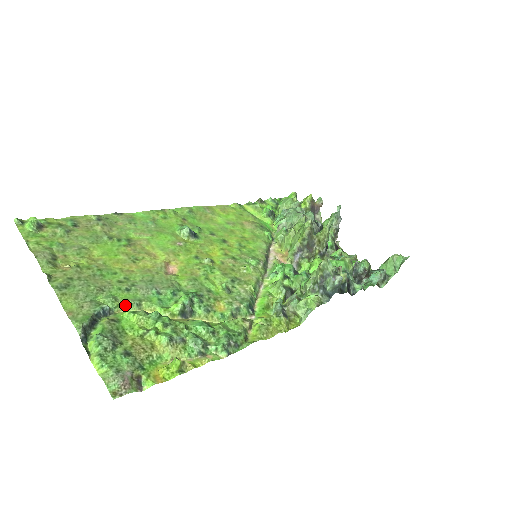
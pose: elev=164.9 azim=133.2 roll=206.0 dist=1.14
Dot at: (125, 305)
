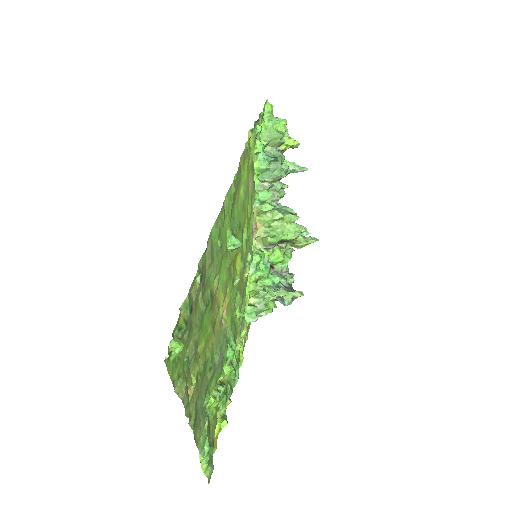
Dot at: (211, 394)
